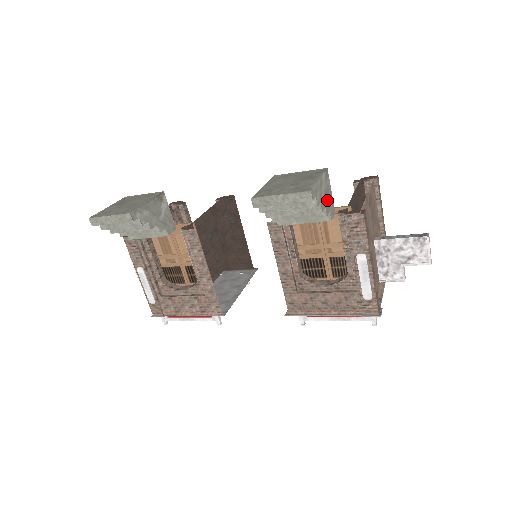
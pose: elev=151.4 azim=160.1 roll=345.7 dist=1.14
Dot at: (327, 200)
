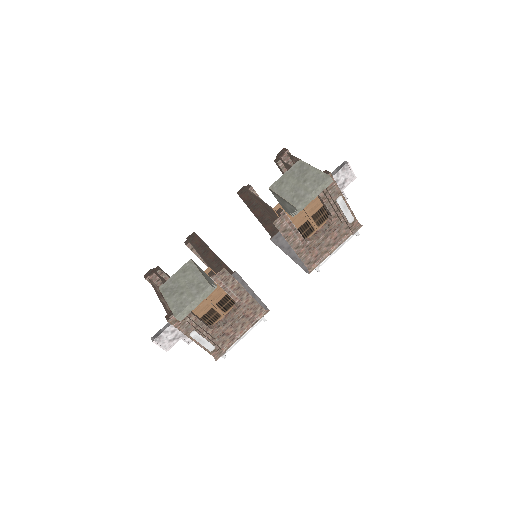
Dot at: occluded
